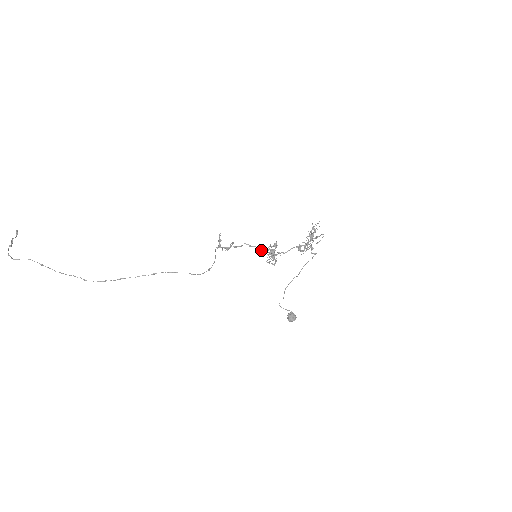
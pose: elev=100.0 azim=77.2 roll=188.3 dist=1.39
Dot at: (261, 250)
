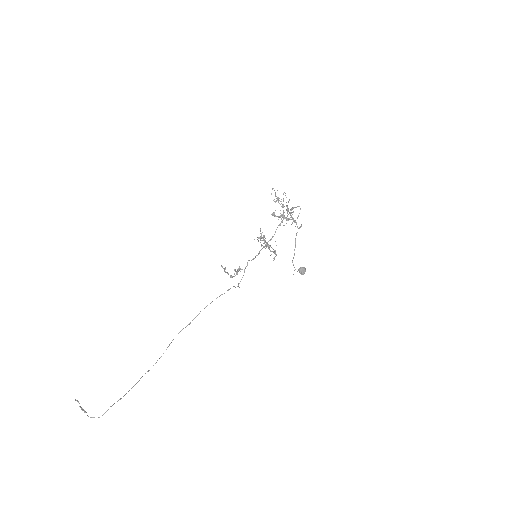
Dot at: (259, 252)
